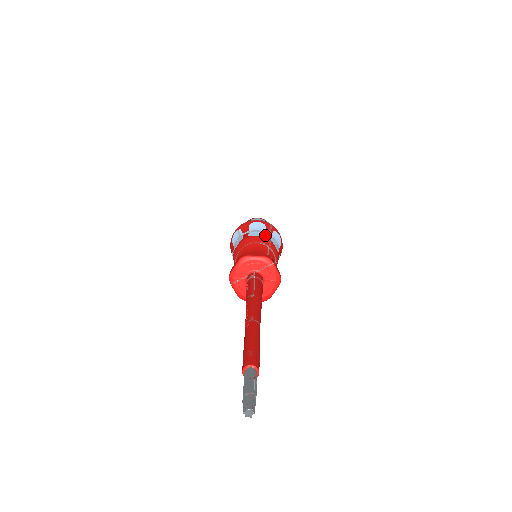
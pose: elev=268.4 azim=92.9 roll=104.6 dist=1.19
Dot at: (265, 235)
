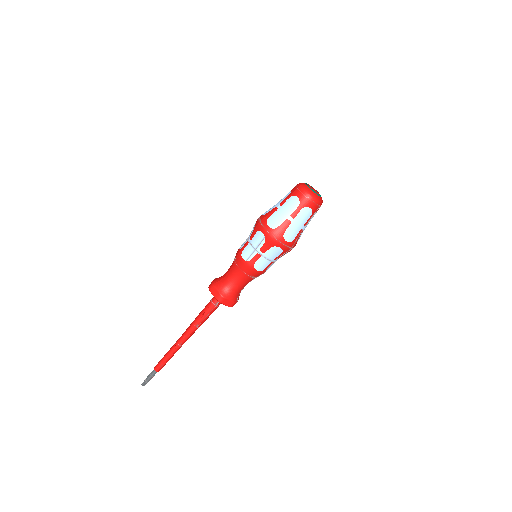
Dot at: (267, 267)
